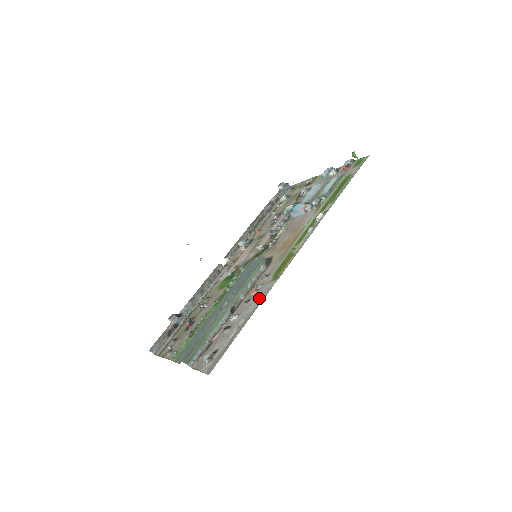
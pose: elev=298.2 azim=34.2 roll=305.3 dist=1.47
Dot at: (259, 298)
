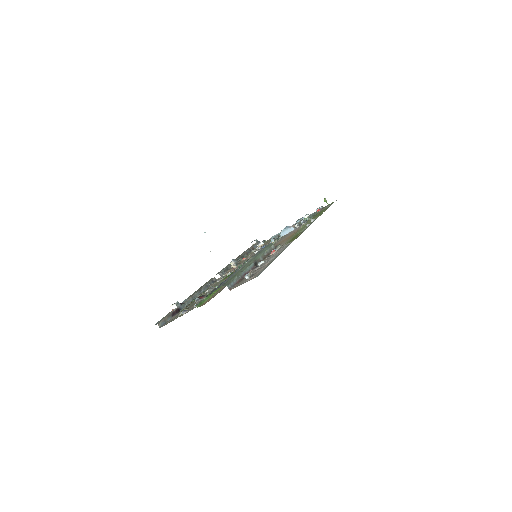
Dot at: (282, 249)
